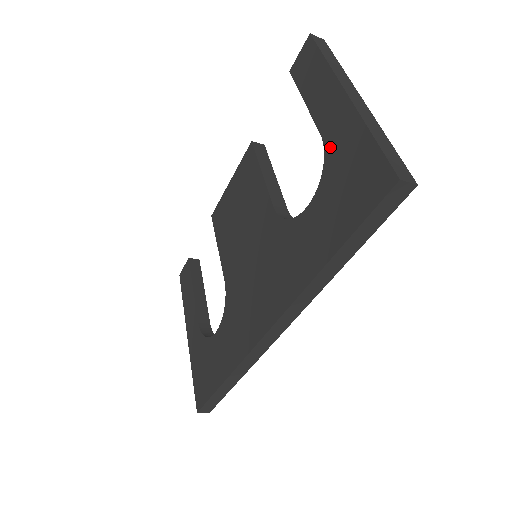
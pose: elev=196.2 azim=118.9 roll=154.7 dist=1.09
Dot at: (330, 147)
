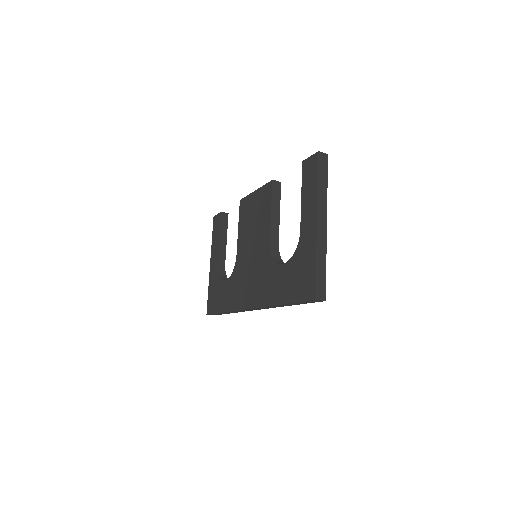
Dot at: (301, 244)
